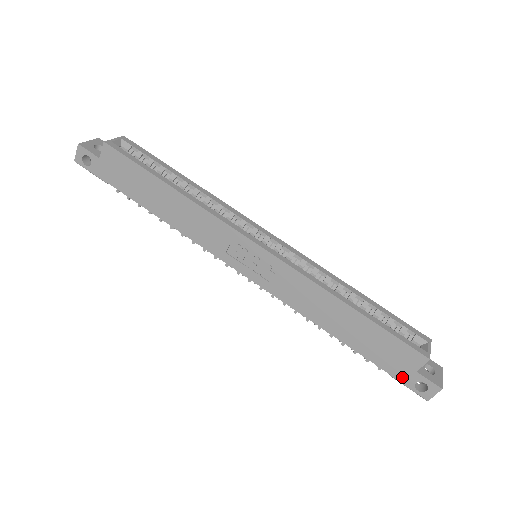
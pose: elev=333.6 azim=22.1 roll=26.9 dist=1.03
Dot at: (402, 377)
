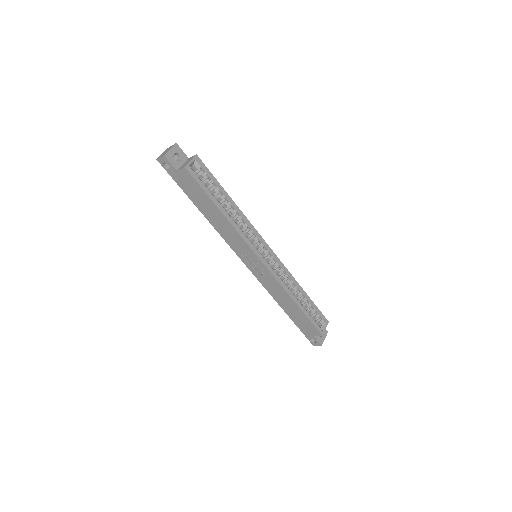
Dot at: (306, 334)
